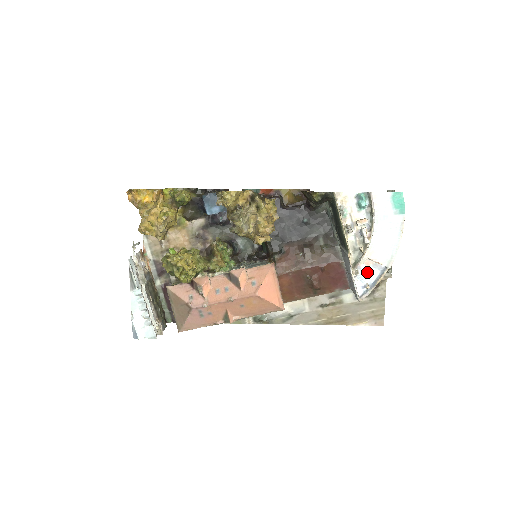
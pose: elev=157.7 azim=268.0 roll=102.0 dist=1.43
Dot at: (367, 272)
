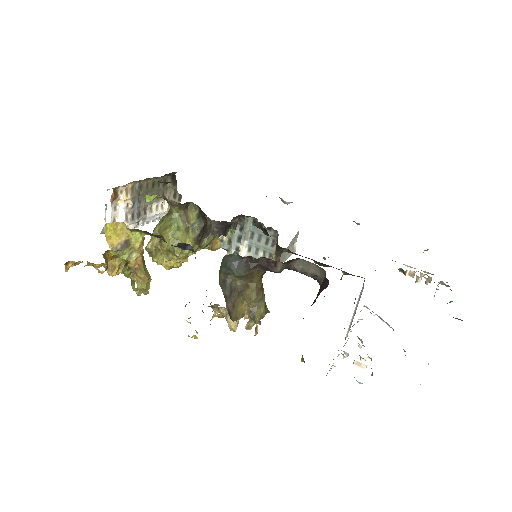
Dot at: occluded
